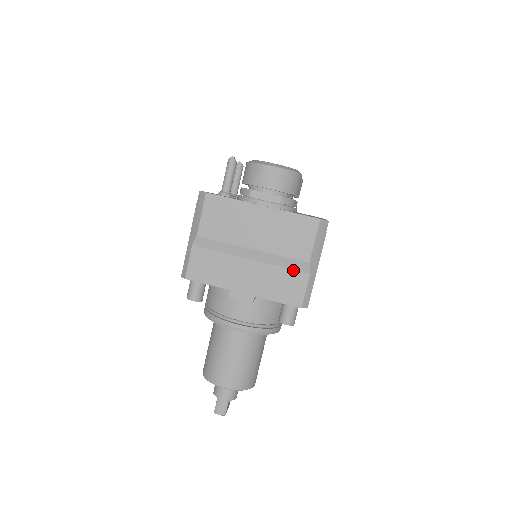
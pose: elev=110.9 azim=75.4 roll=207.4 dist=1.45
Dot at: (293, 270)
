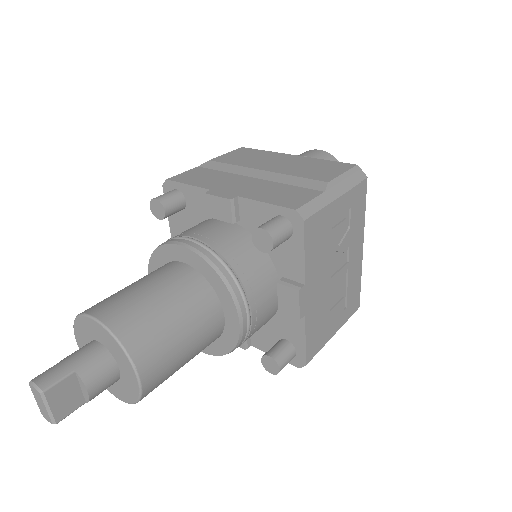
Dot at: (303, 188)
